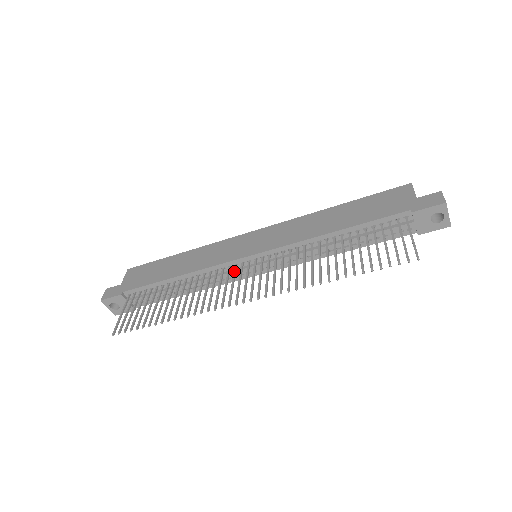
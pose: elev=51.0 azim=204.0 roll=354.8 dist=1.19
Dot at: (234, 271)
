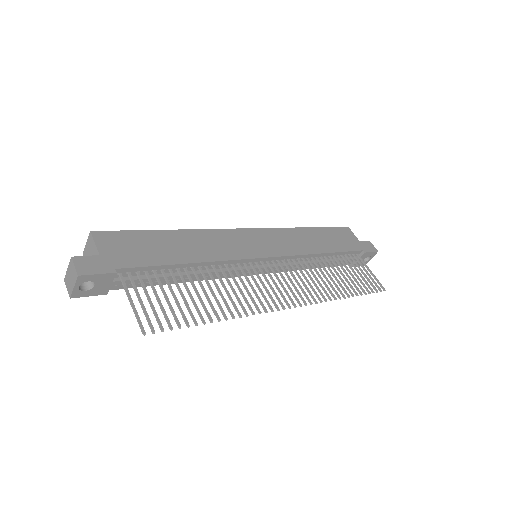
Dot at: occluded
